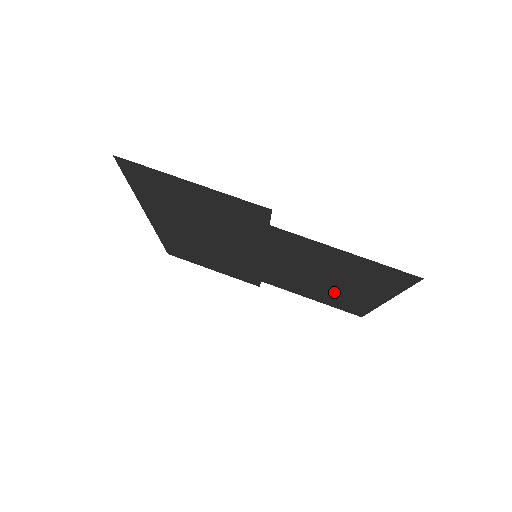
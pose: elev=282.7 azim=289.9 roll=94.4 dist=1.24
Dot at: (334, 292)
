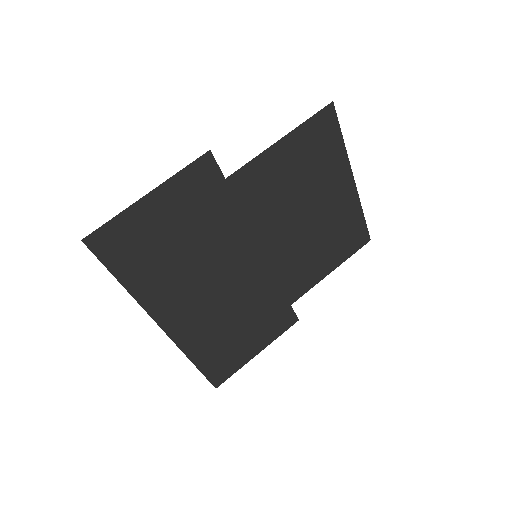
Dot at: (328, 226)
